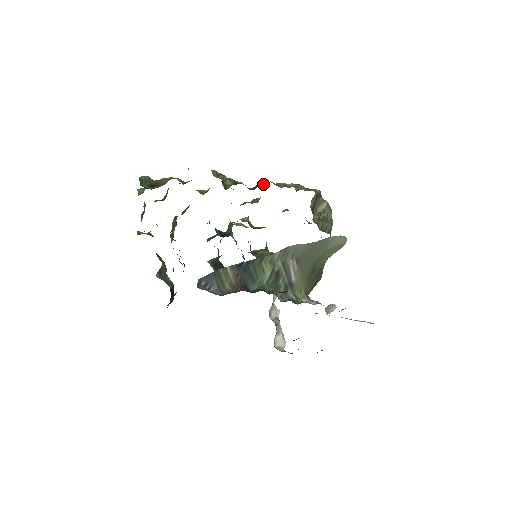
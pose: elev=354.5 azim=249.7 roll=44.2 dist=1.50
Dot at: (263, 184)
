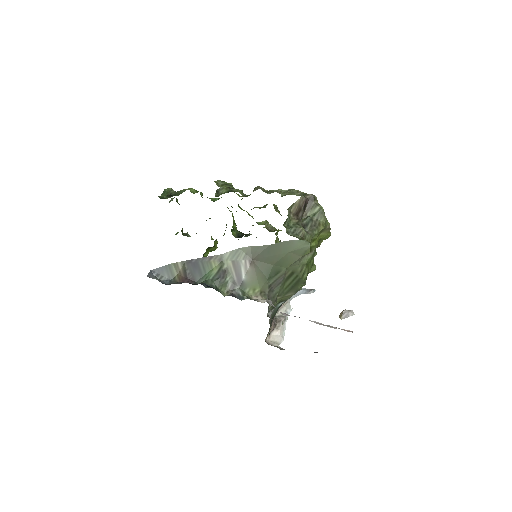
Dot at: occluded
